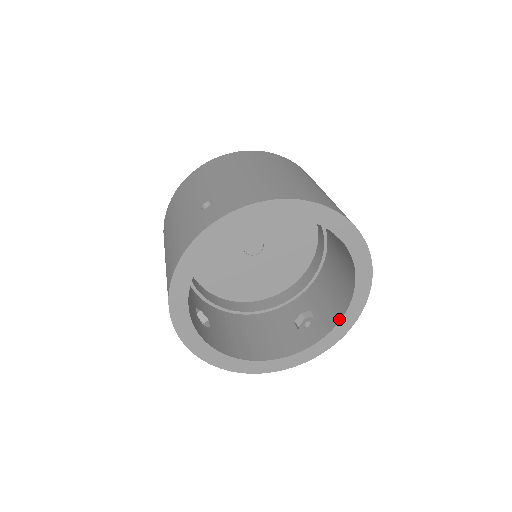
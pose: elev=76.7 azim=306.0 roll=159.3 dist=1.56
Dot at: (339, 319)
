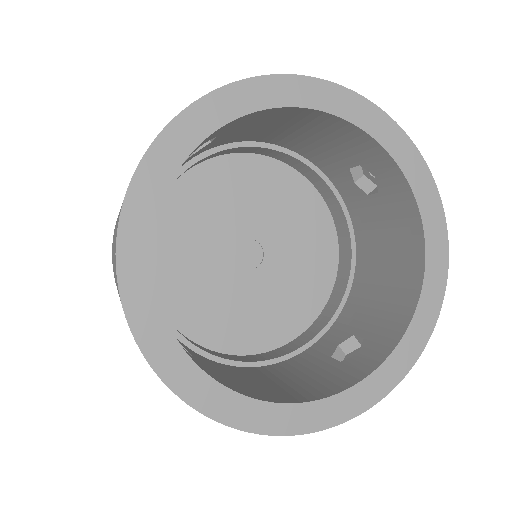
Dot at: (411, 313)
